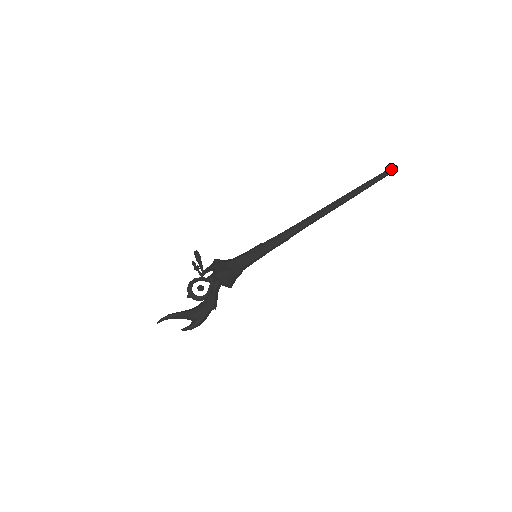
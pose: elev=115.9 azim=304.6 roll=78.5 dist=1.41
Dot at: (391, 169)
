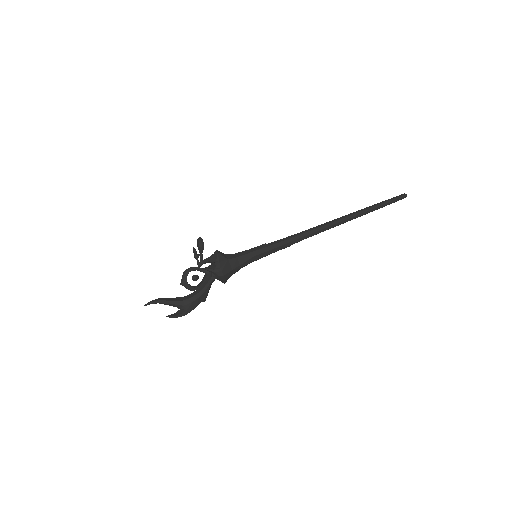
Dot at: (401, 197)
